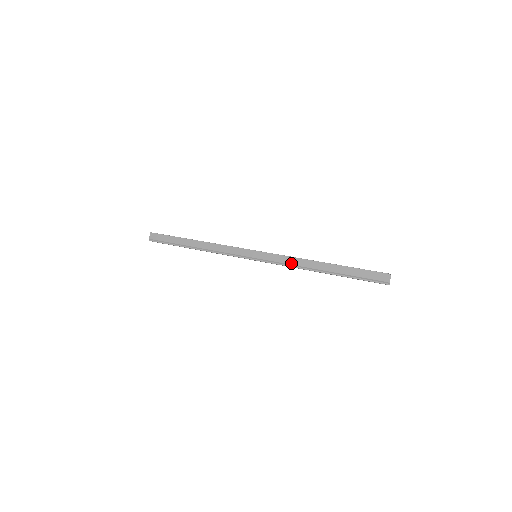
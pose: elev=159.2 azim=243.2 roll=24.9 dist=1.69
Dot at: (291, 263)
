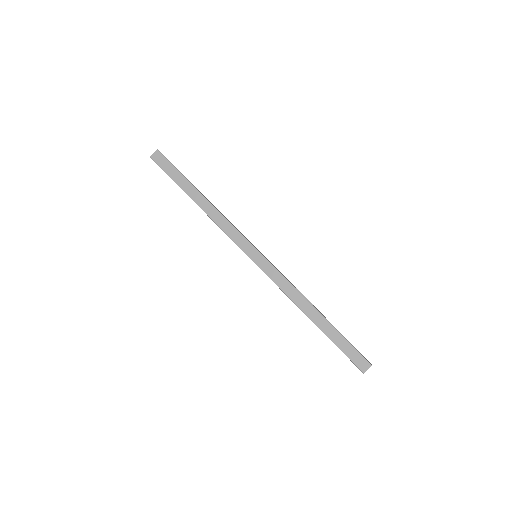
Dot at: occluded
